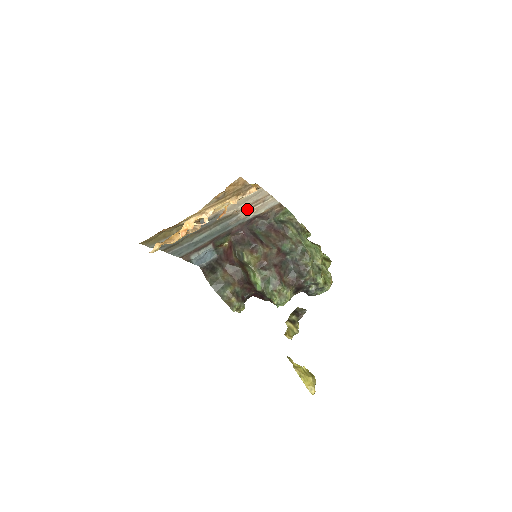
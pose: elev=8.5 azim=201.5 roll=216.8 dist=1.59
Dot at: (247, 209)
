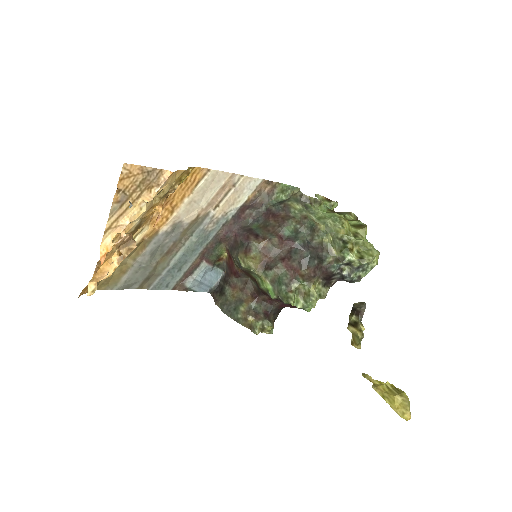
Dot at: (217, 203)
